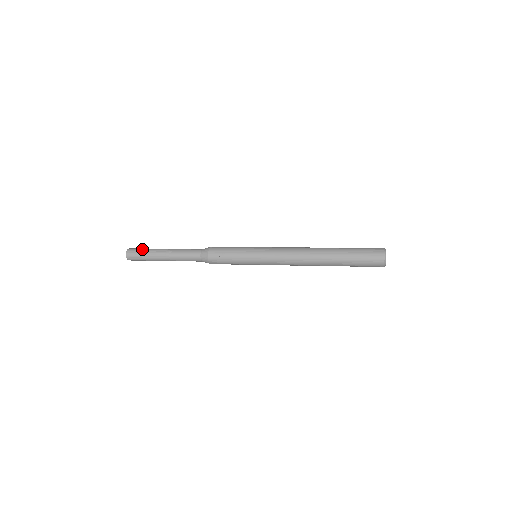
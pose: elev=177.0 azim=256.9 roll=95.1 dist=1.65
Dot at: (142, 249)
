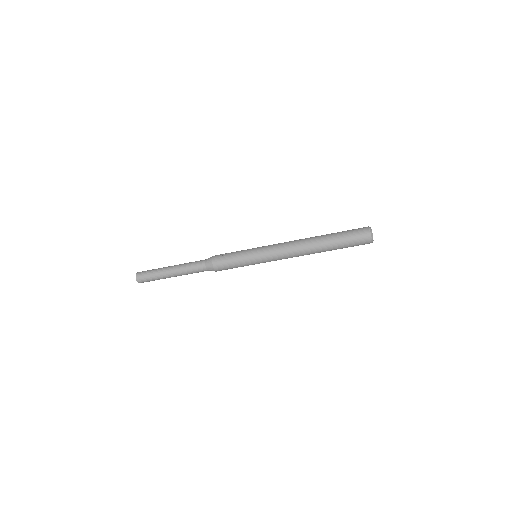
Dot at: occluded
